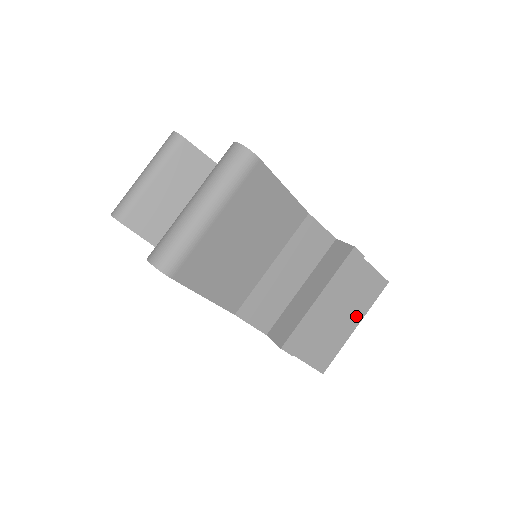
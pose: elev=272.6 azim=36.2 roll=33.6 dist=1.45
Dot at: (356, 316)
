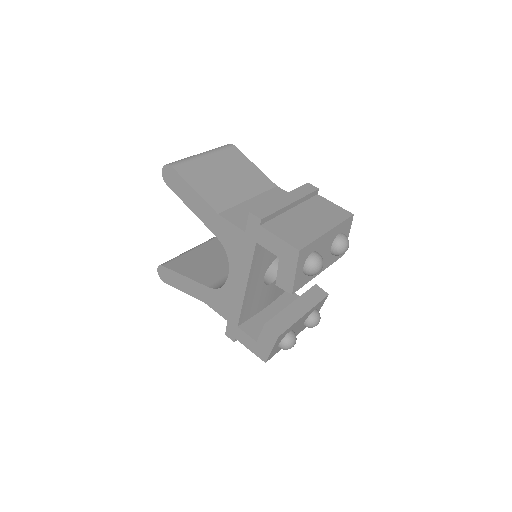
Dot at: (326, 224)
